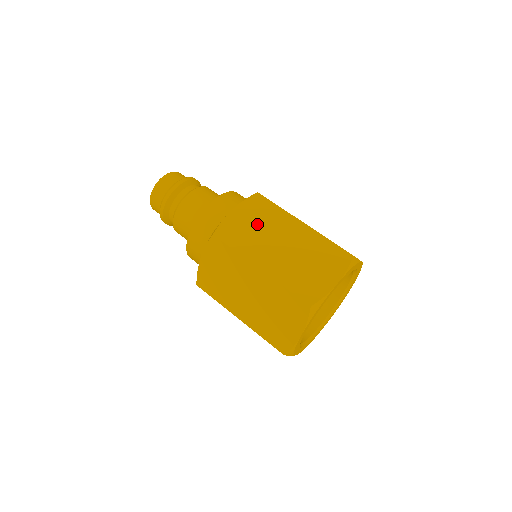
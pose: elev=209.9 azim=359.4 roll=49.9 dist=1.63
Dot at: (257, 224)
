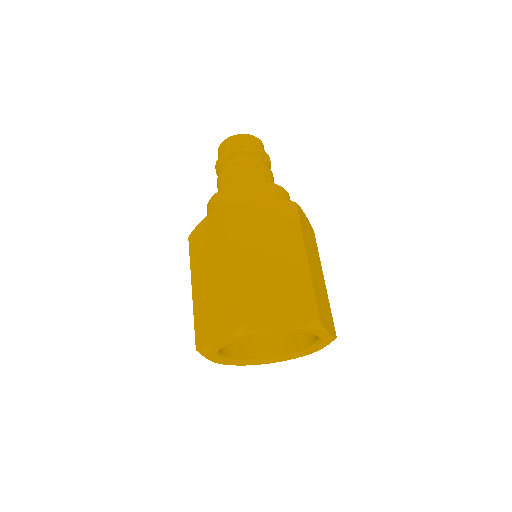
Dot at: (210, 242)
